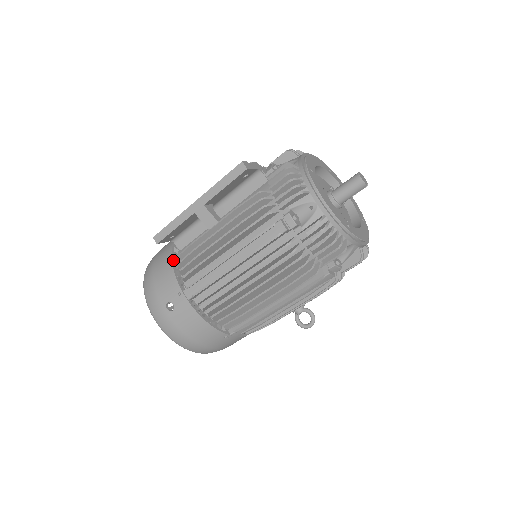
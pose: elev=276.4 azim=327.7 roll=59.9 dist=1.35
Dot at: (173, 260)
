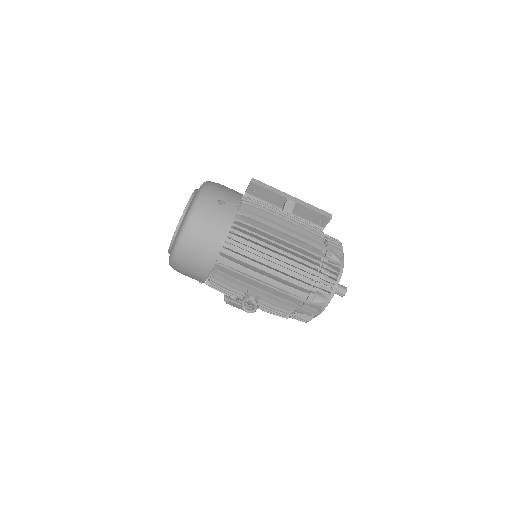
Dot at: occluded
